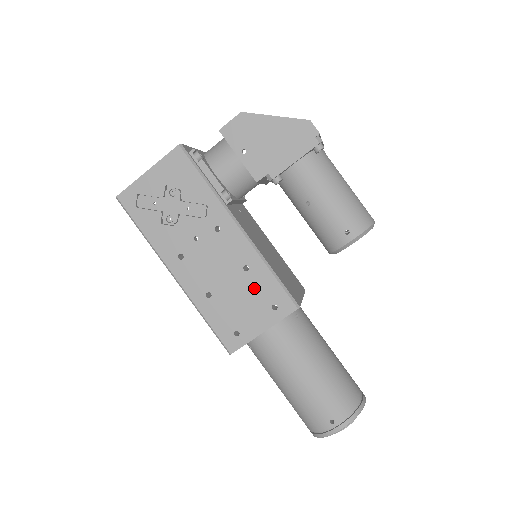
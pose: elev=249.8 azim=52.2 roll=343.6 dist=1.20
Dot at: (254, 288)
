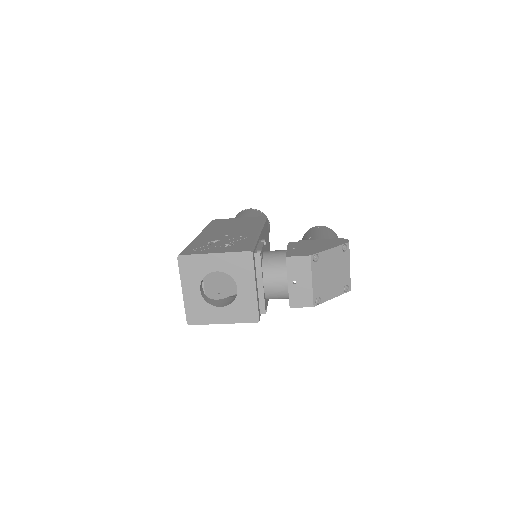
Dot at: occluded
